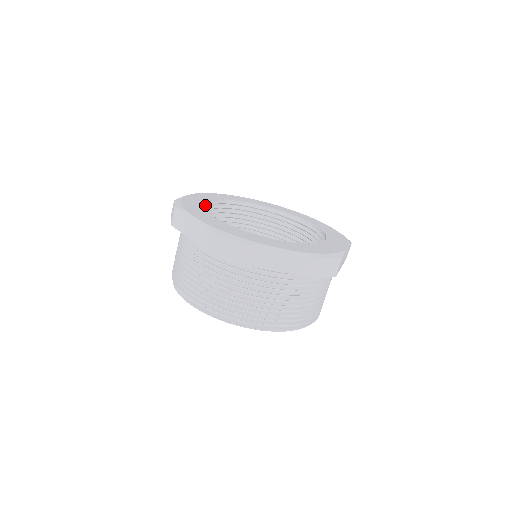
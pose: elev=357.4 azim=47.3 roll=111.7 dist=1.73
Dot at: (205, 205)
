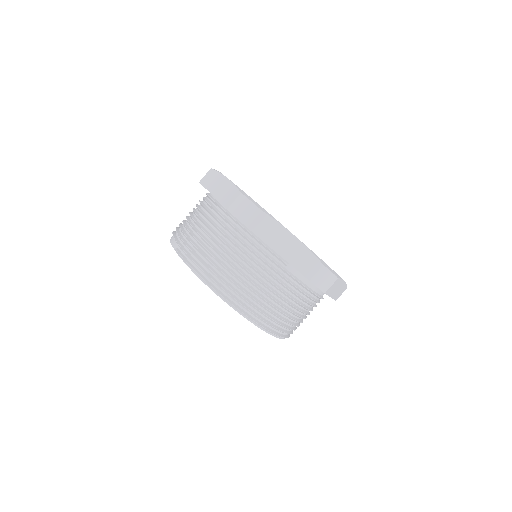
Dot at: occluded
